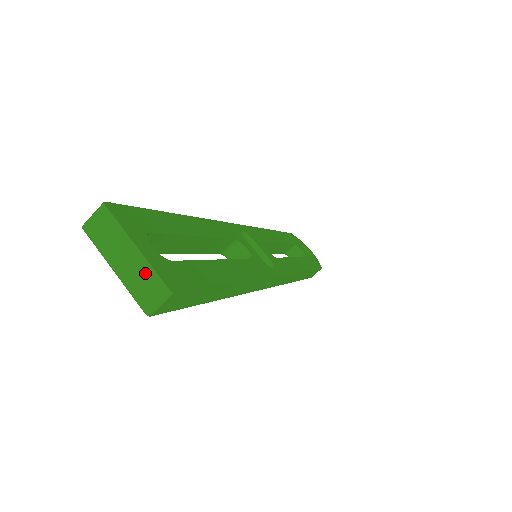
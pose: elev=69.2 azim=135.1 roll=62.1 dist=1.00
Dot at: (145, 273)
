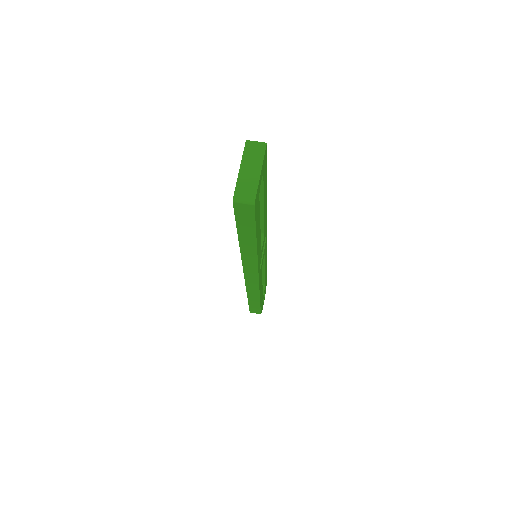
Dot at: (252, 185)
